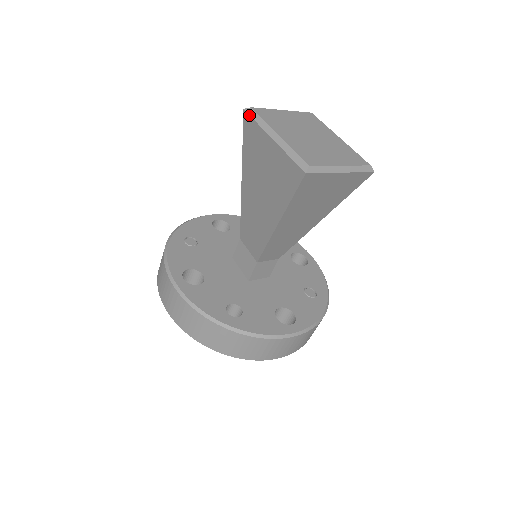
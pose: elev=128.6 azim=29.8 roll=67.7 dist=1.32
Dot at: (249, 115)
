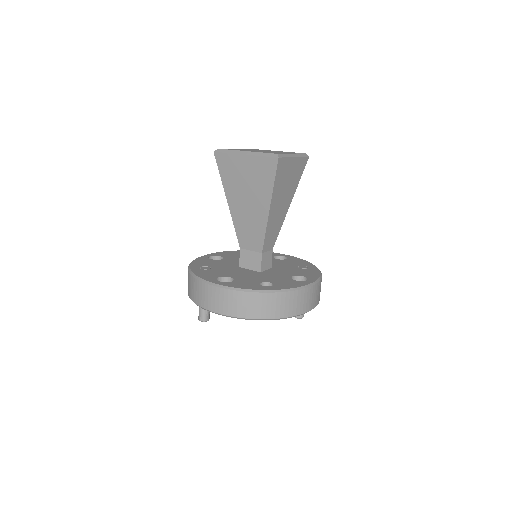
Dot at: (220, 152)
